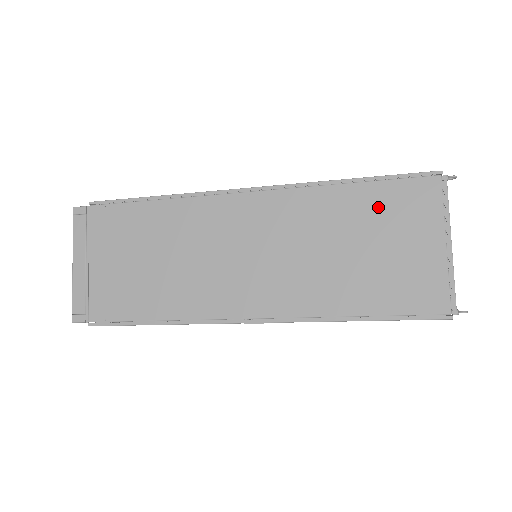
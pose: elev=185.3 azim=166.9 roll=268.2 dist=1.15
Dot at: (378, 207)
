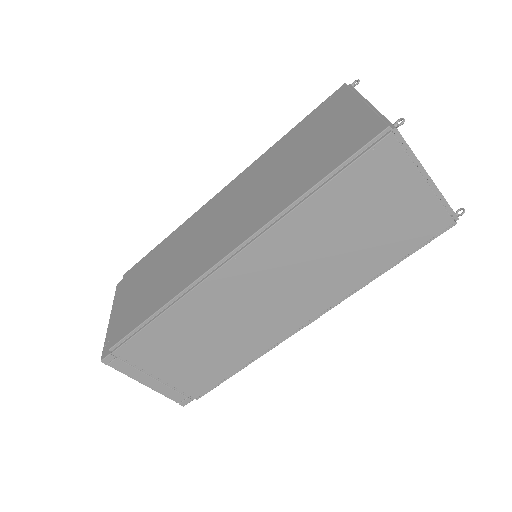
Dot at: (352, 194)
